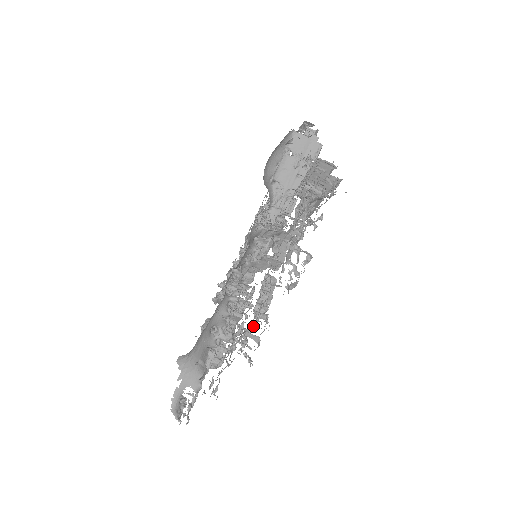
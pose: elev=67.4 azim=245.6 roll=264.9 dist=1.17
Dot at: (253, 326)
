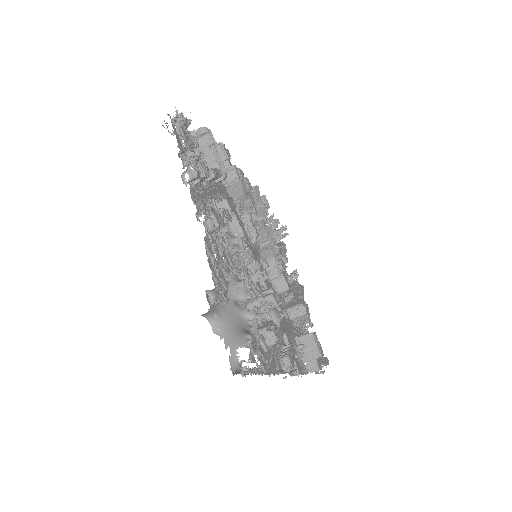
Dot at: (201, 215)
